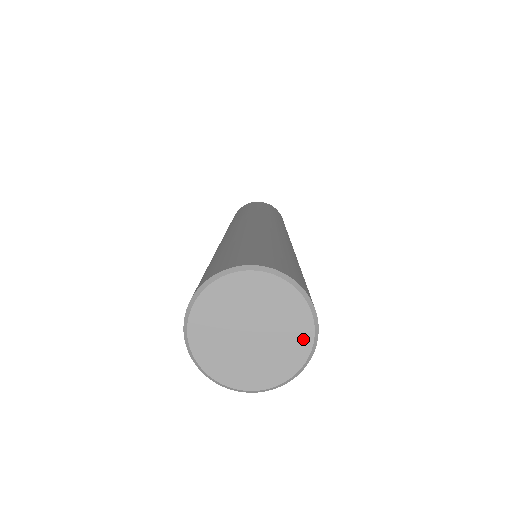
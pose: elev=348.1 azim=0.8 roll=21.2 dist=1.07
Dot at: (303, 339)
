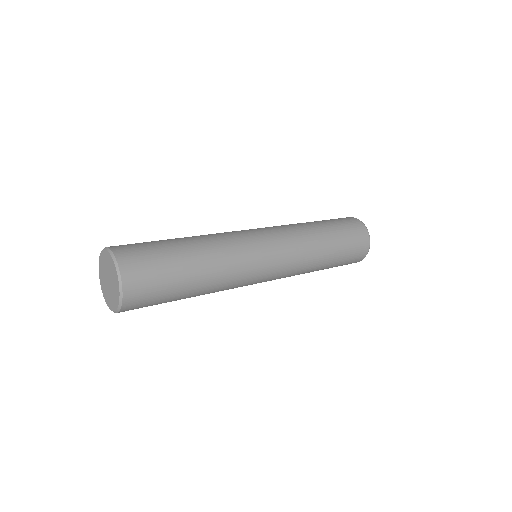
Dot at: (116, 275)
